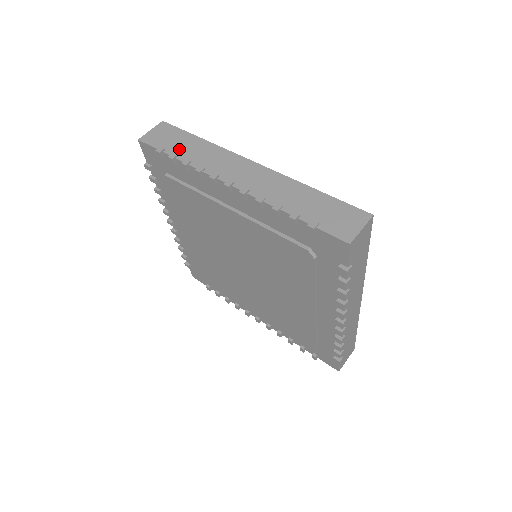
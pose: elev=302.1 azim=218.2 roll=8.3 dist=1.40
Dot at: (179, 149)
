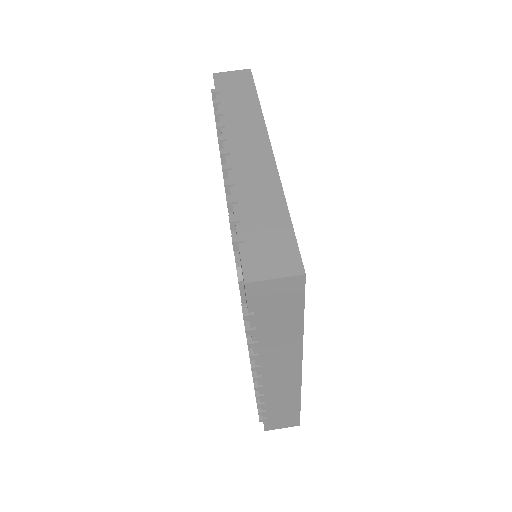
Dot at: (230, 99)
